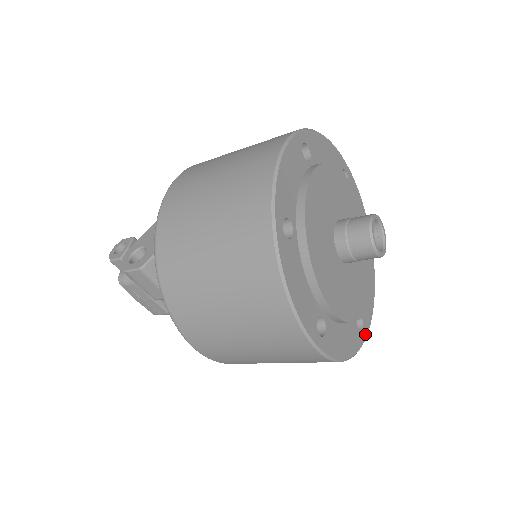
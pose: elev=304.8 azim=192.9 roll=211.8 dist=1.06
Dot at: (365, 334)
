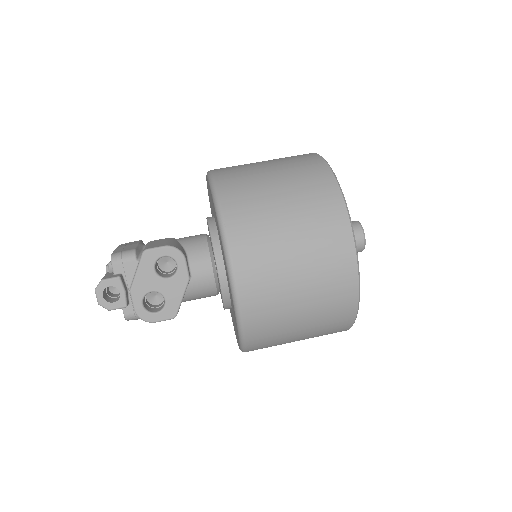
Dot at: occluded
